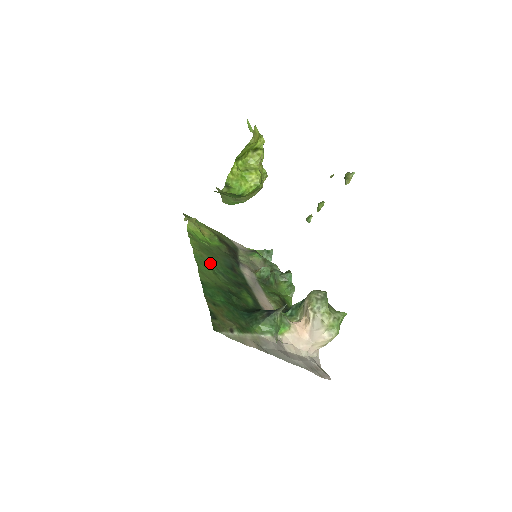
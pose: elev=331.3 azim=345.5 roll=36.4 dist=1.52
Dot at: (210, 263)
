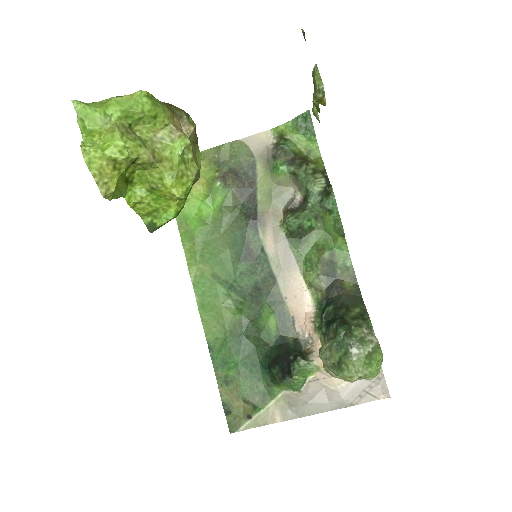
Dot at: (215, 280)
